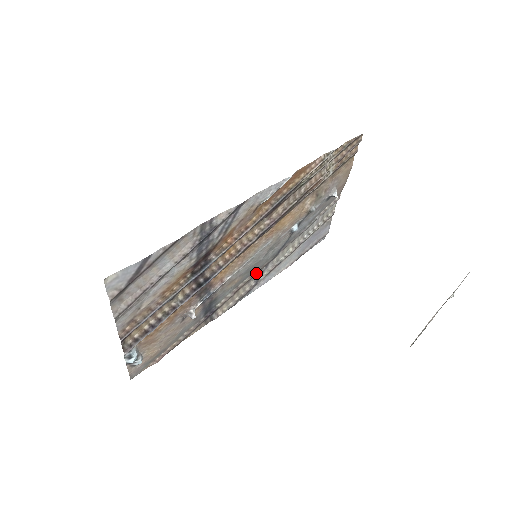
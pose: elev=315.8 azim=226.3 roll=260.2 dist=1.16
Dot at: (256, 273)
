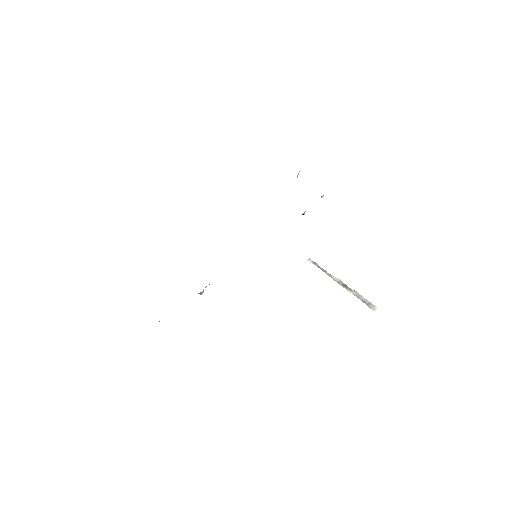
Dot at: occluded
